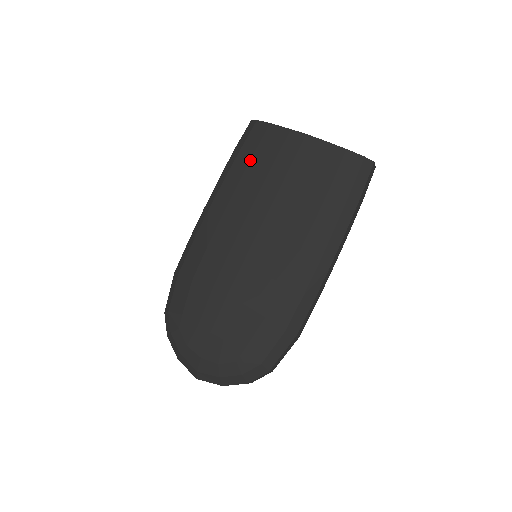
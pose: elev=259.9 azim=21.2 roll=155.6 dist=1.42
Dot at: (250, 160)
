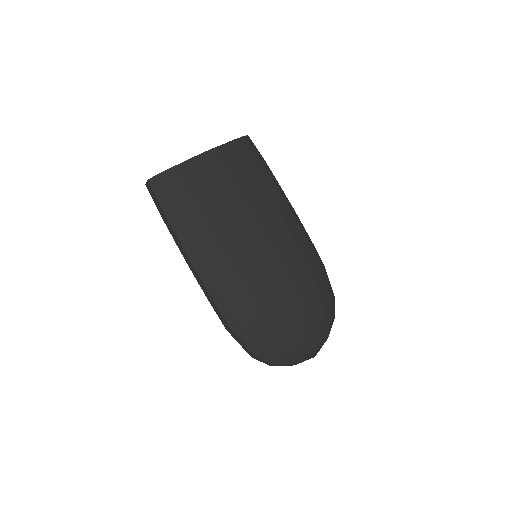
Dot at: (192, 203)
